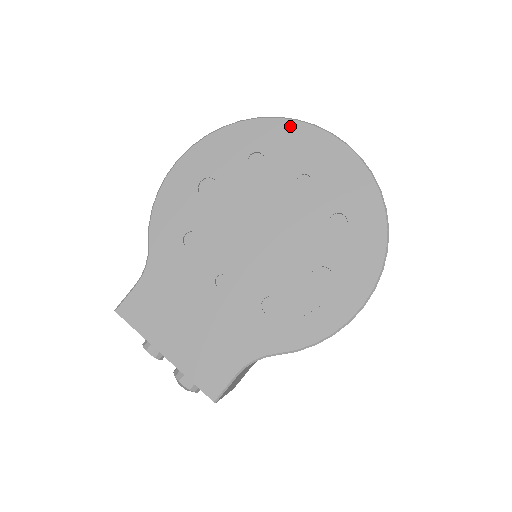
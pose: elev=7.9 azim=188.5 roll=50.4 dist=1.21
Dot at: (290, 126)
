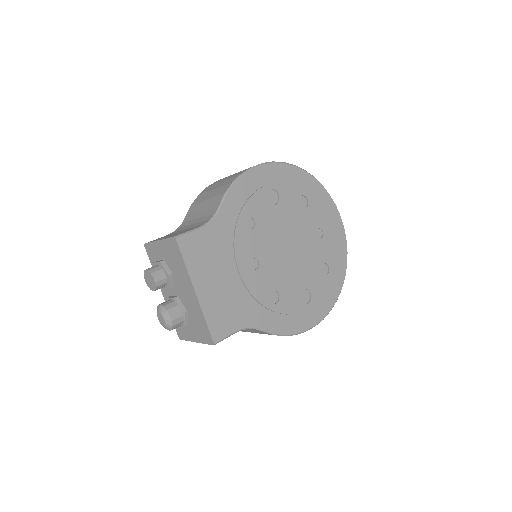
Dot at: (326, 196)
